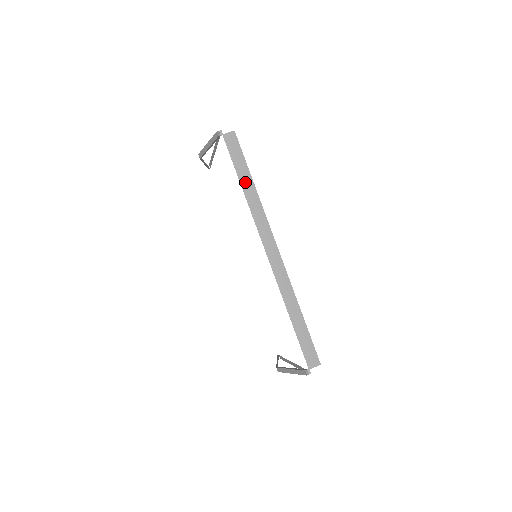
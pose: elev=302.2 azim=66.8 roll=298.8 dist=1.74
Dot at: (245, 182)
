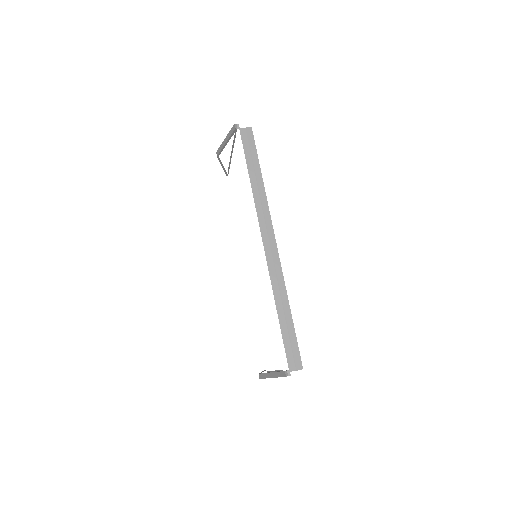
Dot at: (254, 174)
